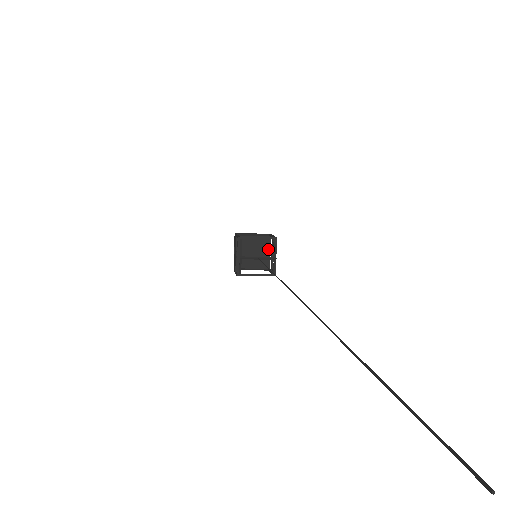
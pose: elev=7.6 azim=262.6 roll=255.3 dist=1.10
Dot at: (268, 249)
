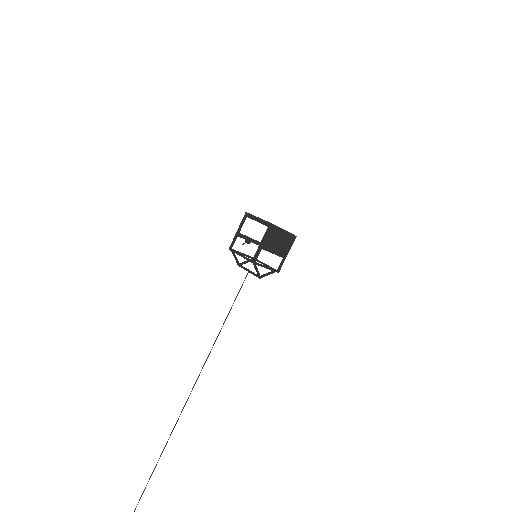
Dot at: (279, 232)
